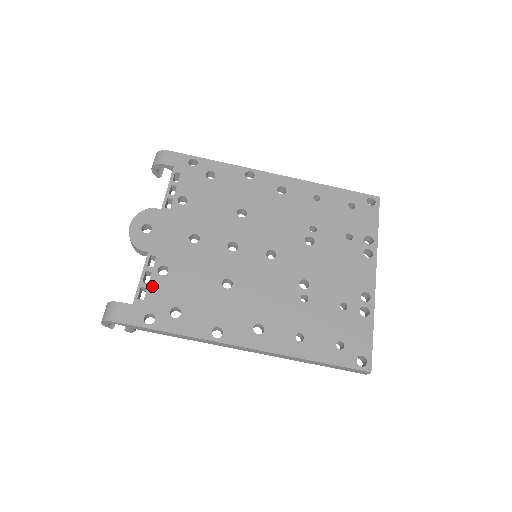
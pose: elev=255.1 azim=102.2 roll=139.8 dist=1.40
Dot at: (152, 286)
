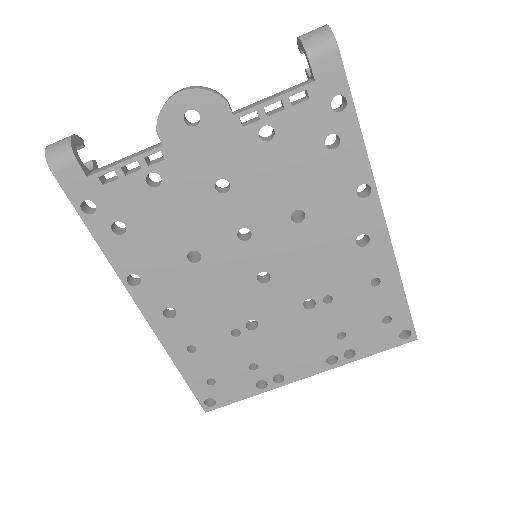
Dot at: (126, 182)
